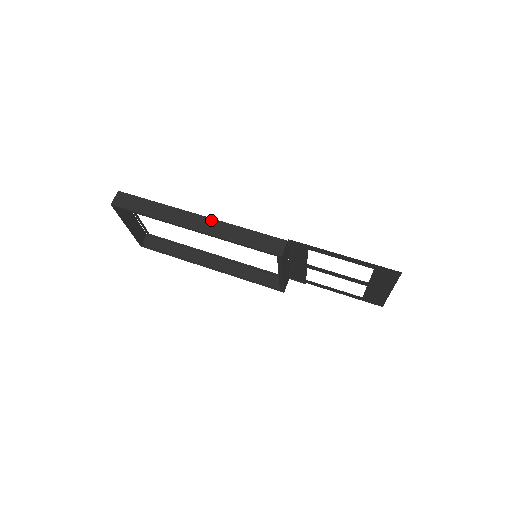
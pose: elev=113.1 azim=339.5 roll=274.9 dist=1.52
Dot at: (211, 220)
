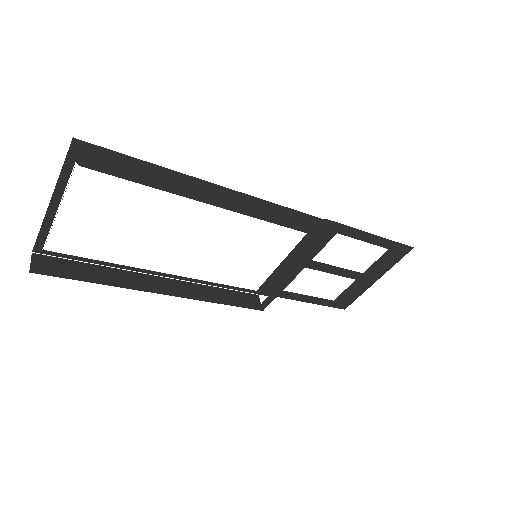
Dot at: (239, 193)
